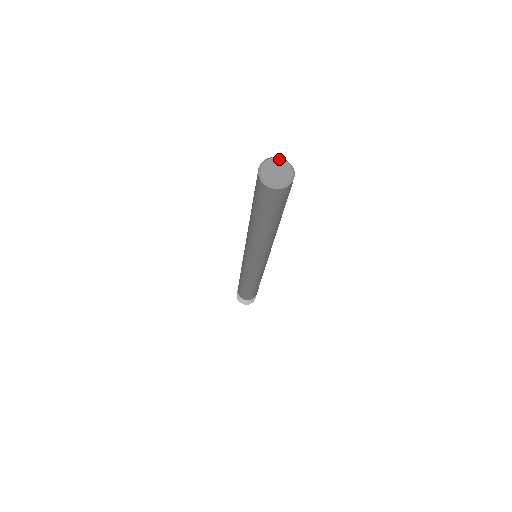
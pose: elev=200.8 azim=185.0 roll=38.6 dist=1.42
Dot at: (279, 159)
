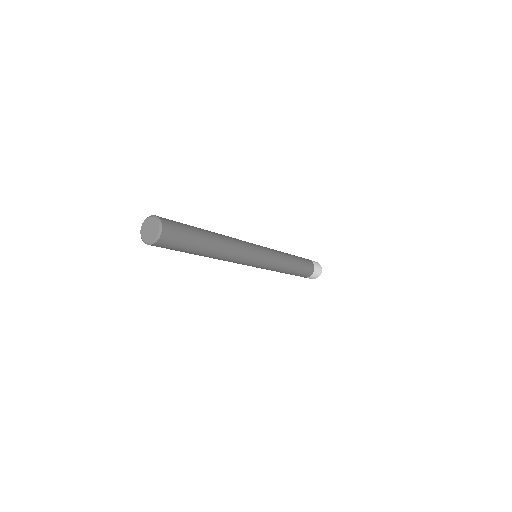
Dot at: (158, 224)
